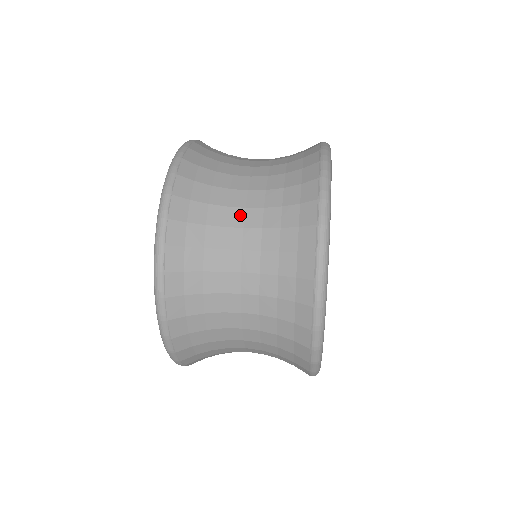
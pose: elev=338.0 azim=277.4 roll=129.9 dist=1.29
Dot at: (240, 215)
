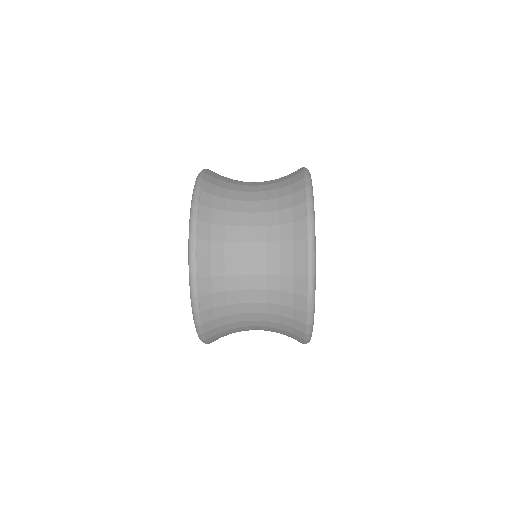
Dot at: (250, 188)
